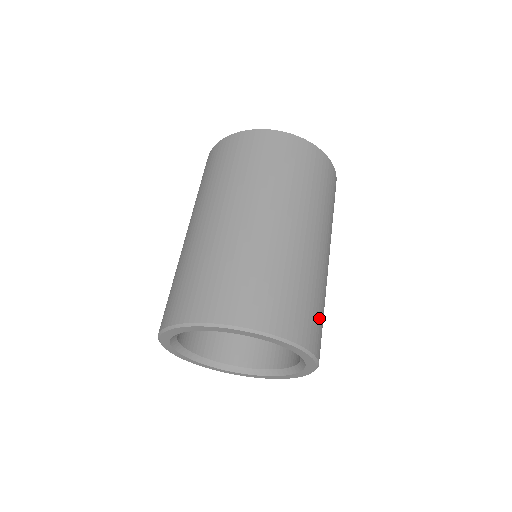
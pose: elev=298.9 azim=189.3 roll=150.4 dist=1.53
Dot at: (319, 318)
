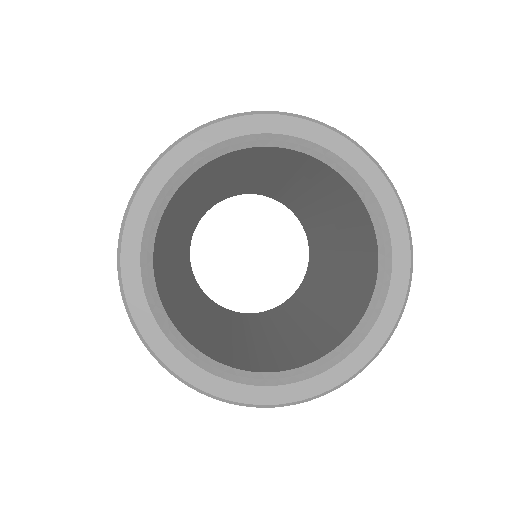
Dot at: occluded
